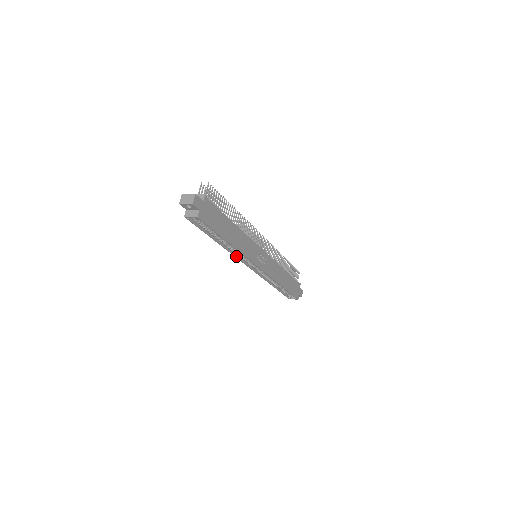
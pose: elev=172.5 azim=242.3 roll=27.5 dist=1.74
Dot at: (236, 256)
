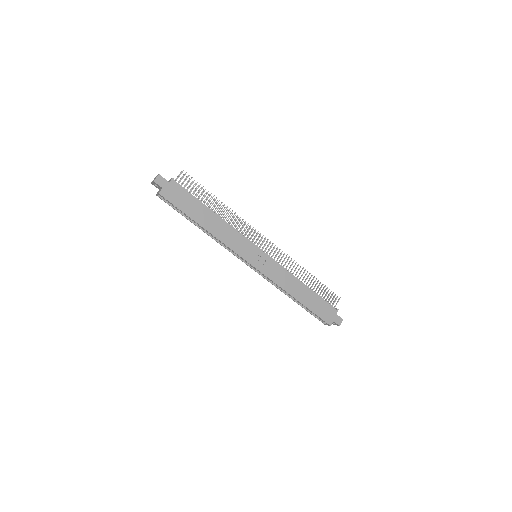
Dot at: (227, 249)
